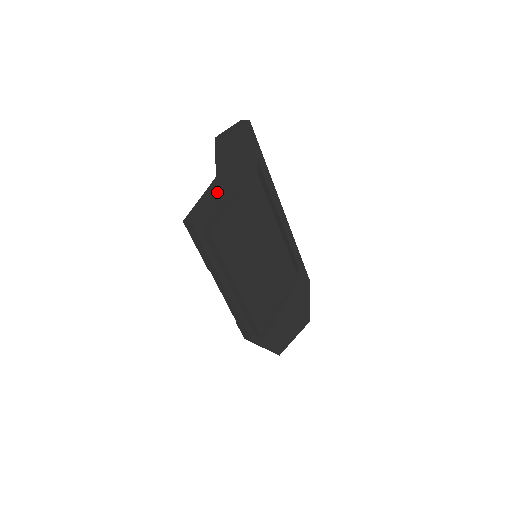
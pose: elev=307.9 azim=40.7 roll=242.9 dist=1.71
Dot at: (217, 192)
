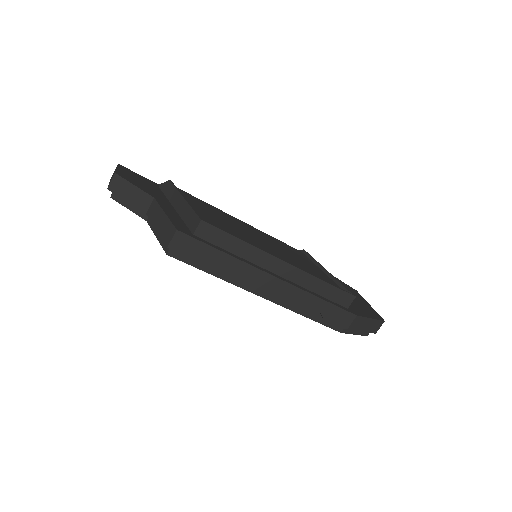
Dot at: (163, 208)
